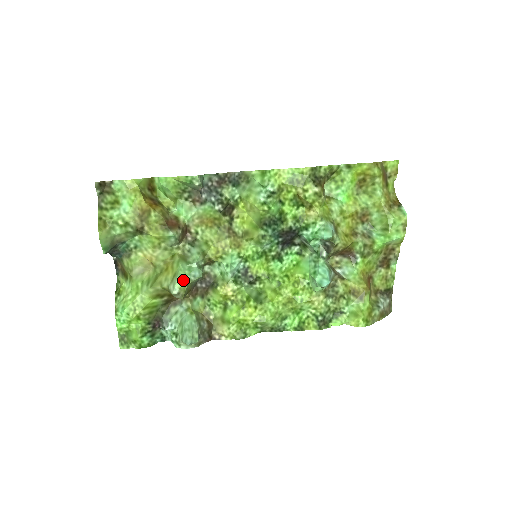
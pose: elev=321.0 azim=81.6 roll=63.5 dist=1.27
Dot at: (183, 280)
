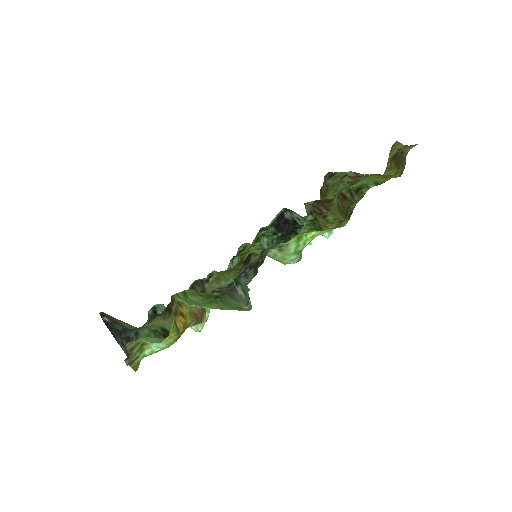
Dot at: occluded
